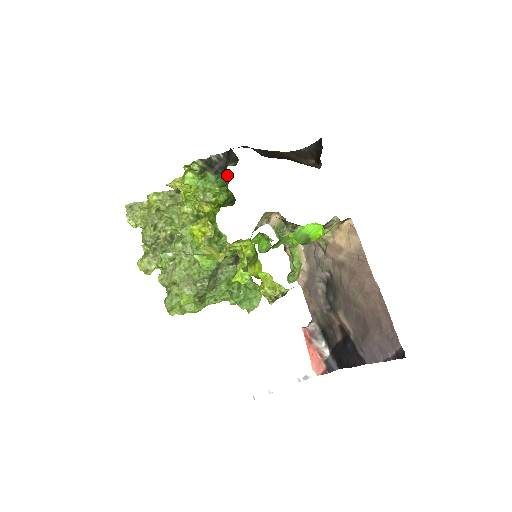
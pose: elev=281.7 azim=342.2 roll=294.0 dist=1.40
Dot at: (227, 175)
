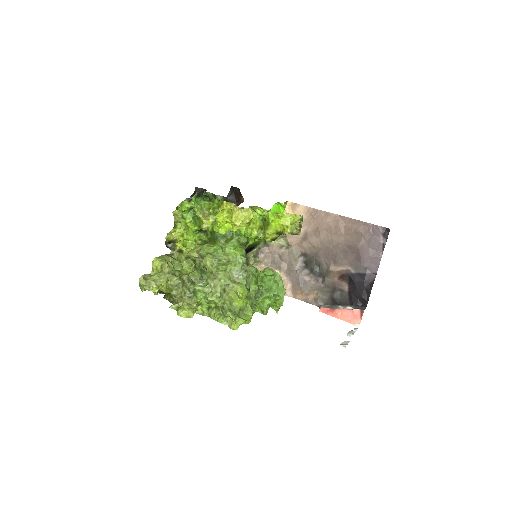
Dot at: (208, 193)
